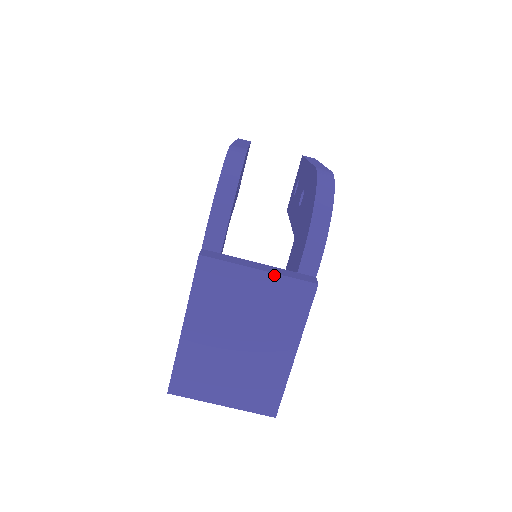
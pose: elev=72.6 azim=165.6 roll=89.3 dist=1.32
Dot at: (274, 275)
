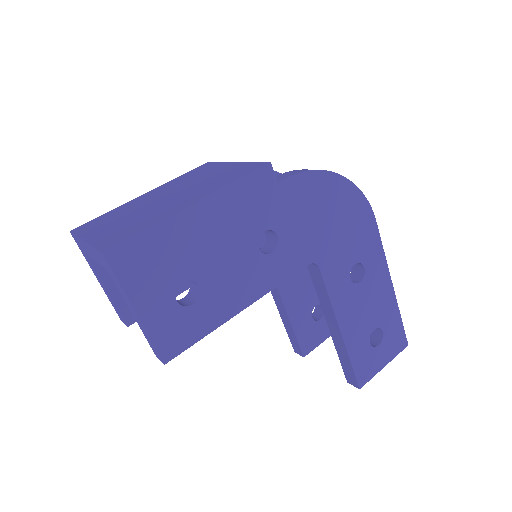
Dot at: (242, 163)
